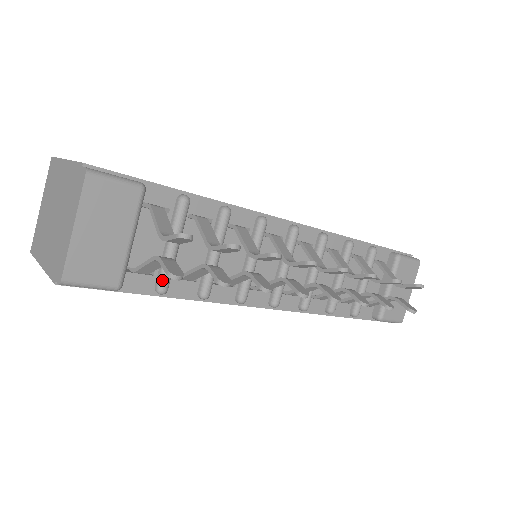
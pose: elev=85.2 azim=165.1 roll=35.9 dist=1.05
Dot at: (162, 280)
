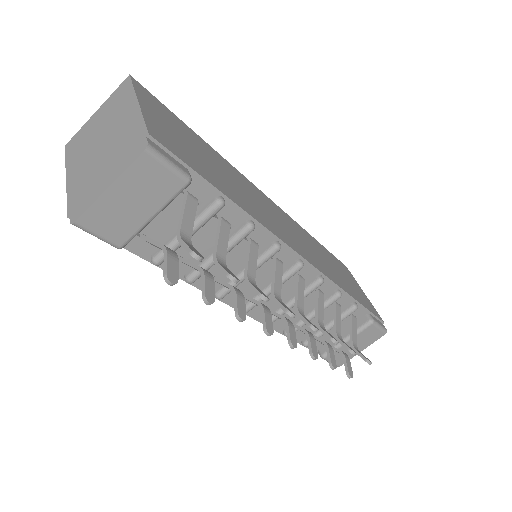
Dot at: (161, 255)
